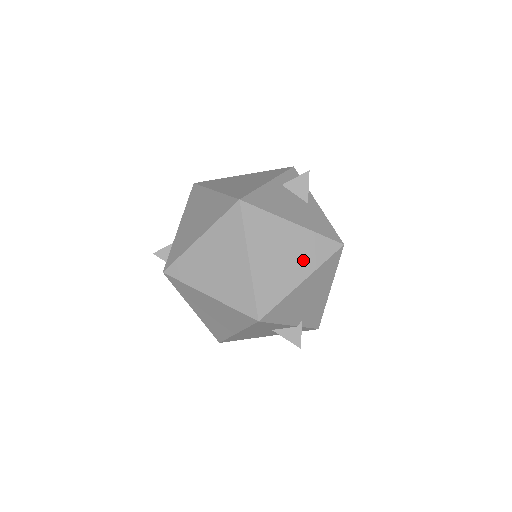
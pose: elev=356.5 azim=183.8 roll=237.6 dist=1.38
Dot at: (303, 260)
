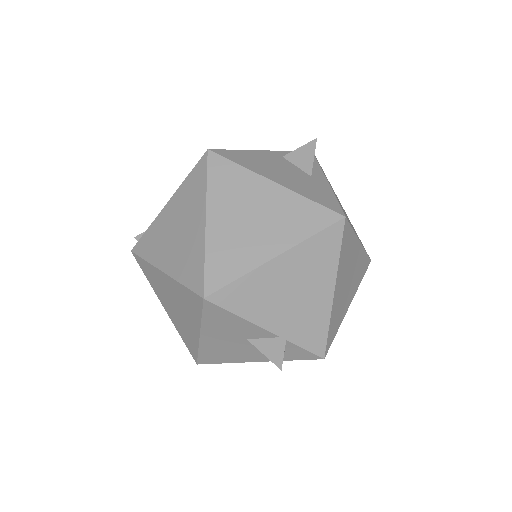
Dot at: (281, 229)
